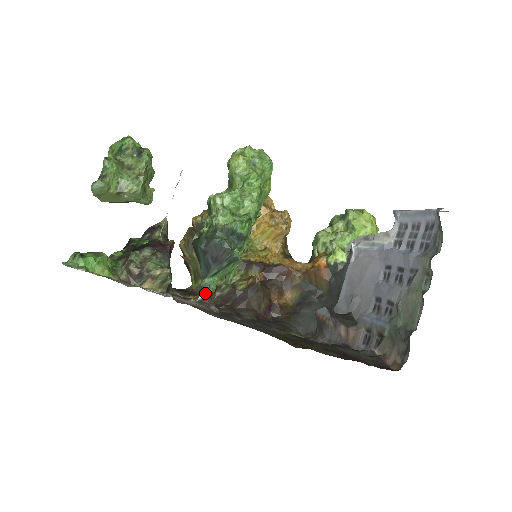
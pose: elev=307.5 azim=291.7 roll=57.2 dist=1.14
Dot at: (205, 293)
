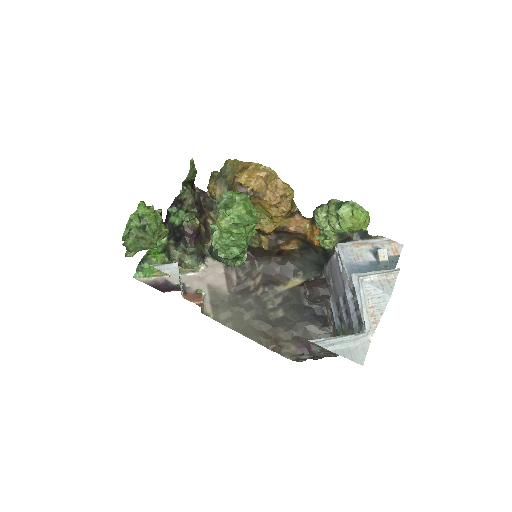
Dot at: occluded
